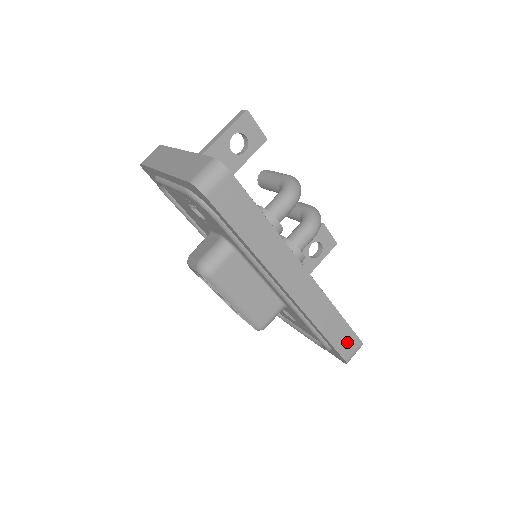
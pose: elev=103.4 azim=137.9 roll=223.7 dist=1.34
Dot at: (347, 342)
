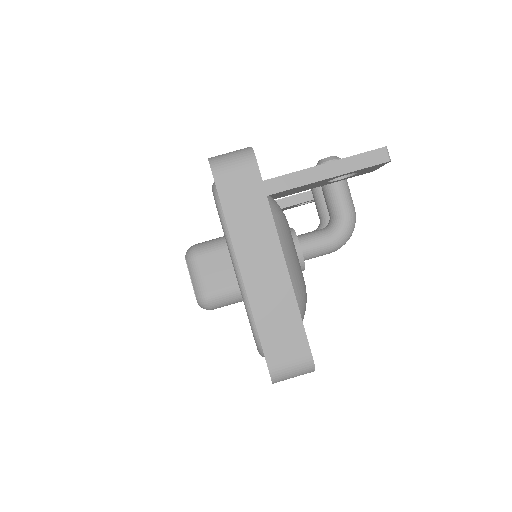
Dot at: occluded
